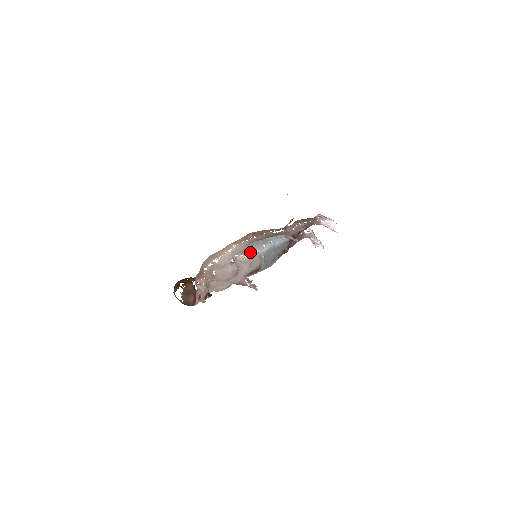
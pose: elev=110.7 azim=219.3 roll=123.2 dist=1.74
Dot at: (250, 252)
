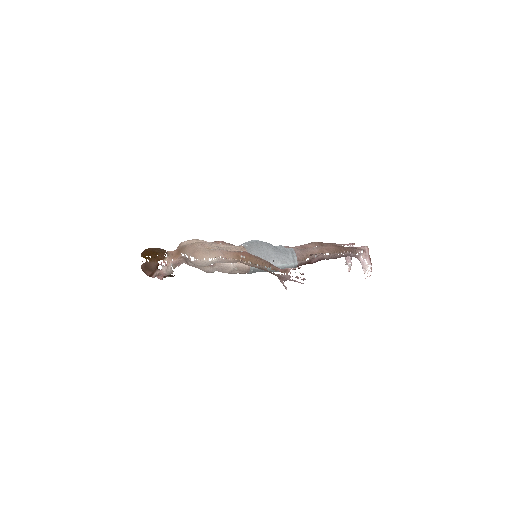
Dot at: occluded
